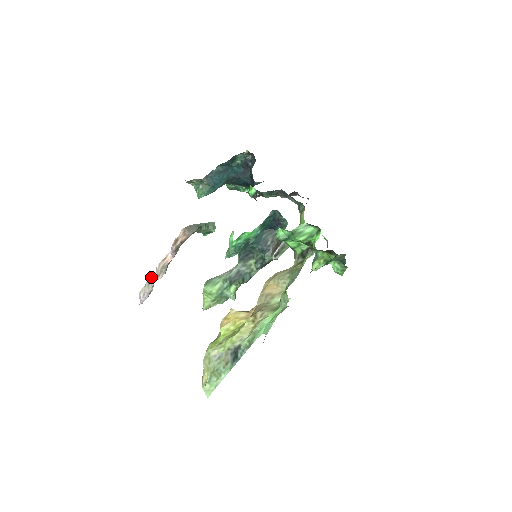
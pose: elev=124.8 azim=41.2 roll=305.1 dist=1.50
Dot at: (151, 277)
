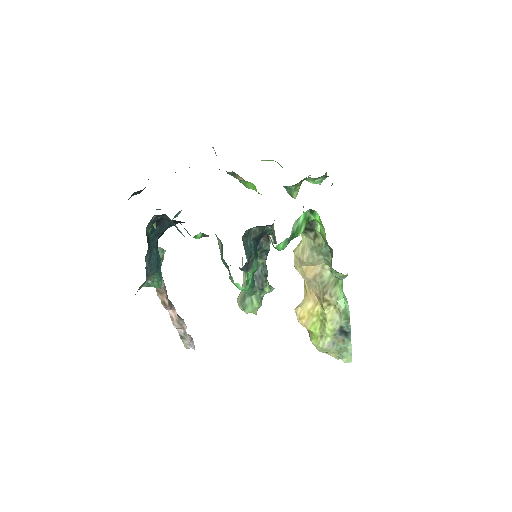
Dot at: (179, 335)
